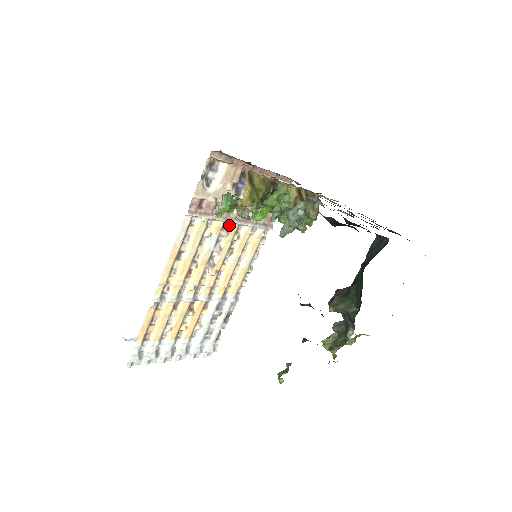
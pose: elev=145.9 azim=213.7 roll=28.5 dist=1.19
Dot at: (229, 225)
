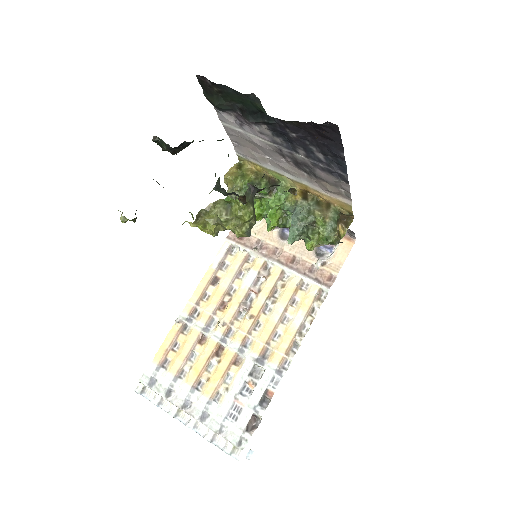
Dot at: (272, 268)
